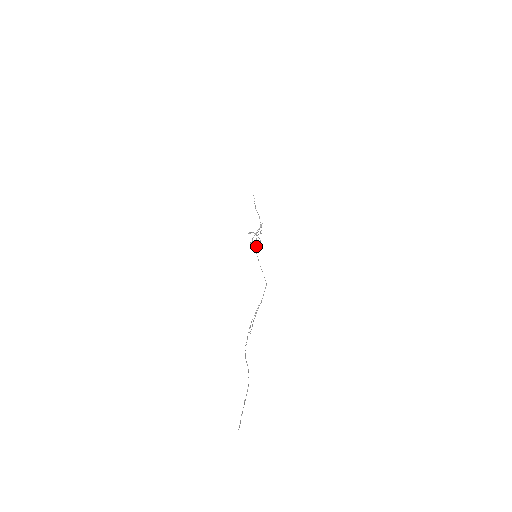
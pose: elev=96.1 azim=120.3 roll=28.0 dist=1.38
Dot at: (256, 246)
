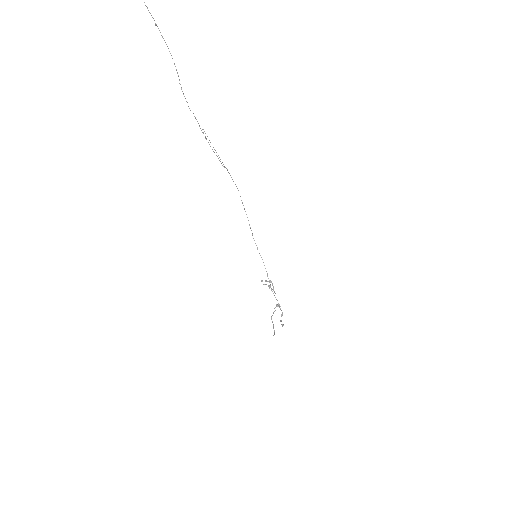
Dot at: (273, 288)
